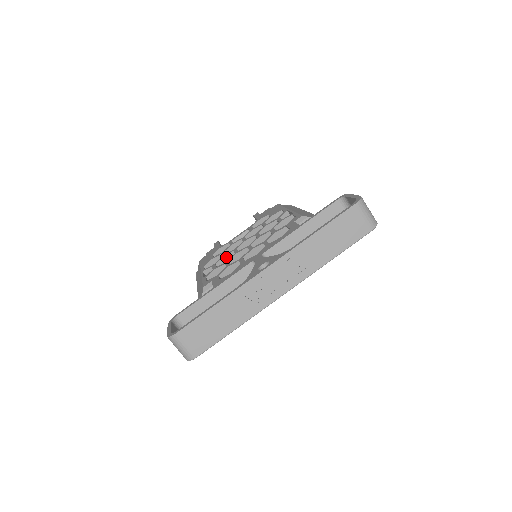
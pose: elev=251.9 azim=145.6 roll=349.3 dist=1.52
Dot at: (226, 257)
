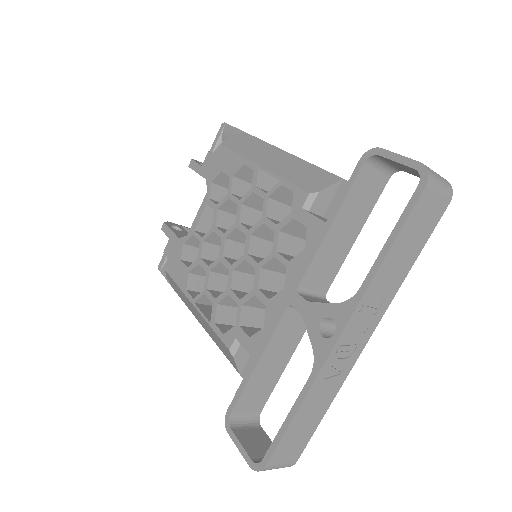
Dot at: (213, 270)
